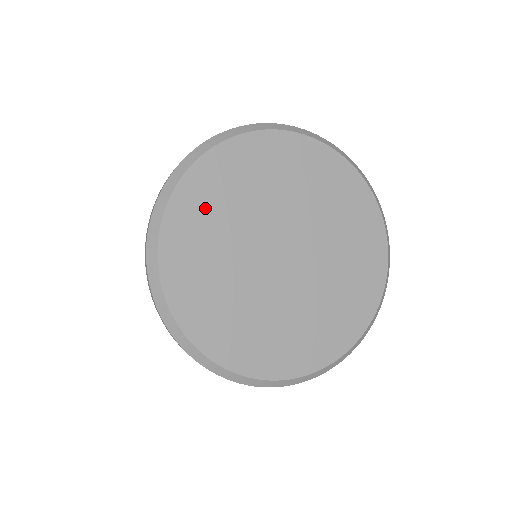
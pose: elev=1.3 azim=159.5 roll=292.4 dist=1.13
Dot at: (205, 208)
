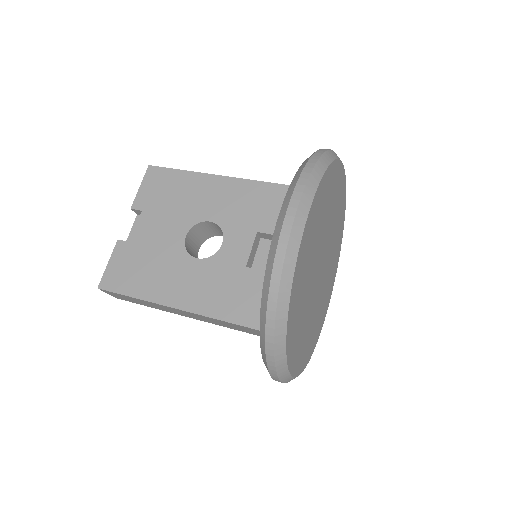
Dot at: (298, 301)
